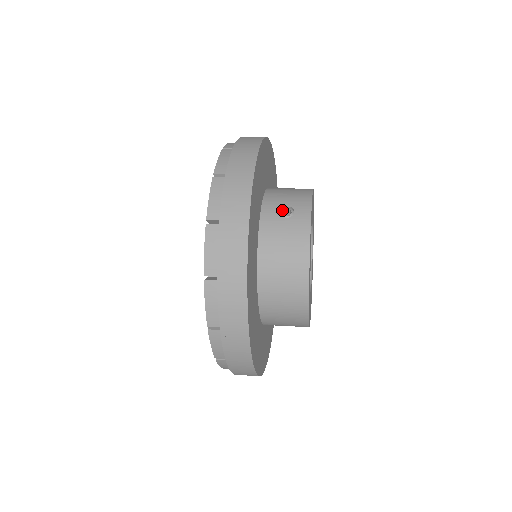
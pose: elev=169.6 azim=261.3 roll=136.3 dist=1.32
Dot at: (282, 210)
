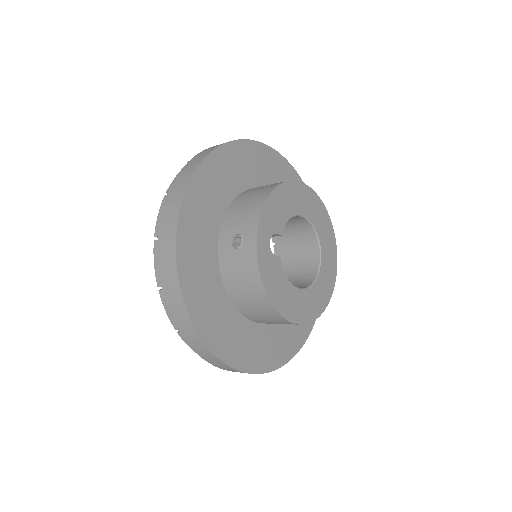
Dot at: (235, 239)
